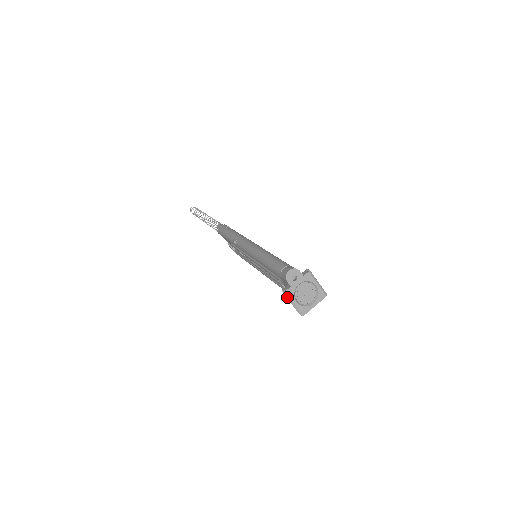
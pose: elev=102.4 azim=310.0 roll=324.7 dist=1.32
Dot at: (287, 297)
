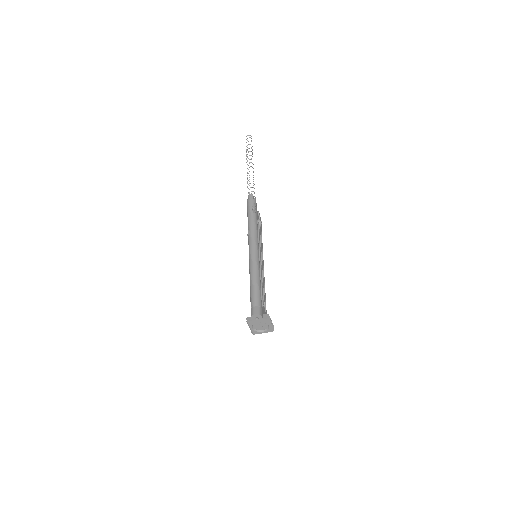
Dot at: (248, 323)
